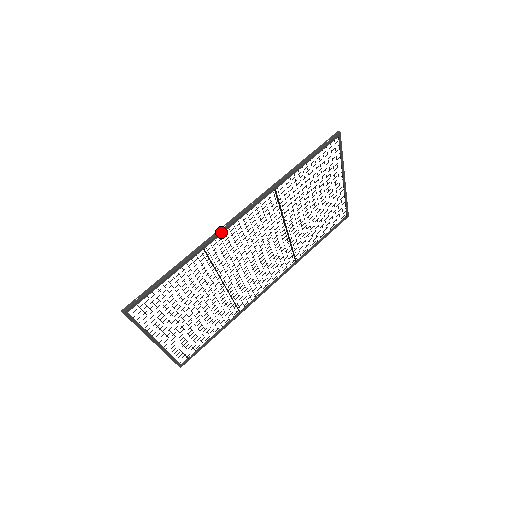
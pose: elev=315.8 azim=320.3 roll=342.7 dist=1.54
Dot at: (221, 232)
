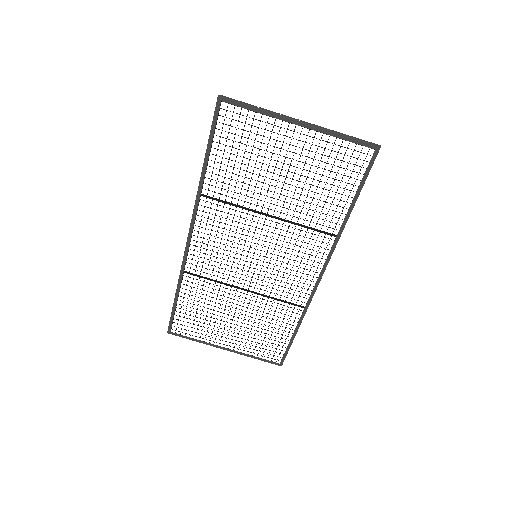
Dot at: (185, 255)
